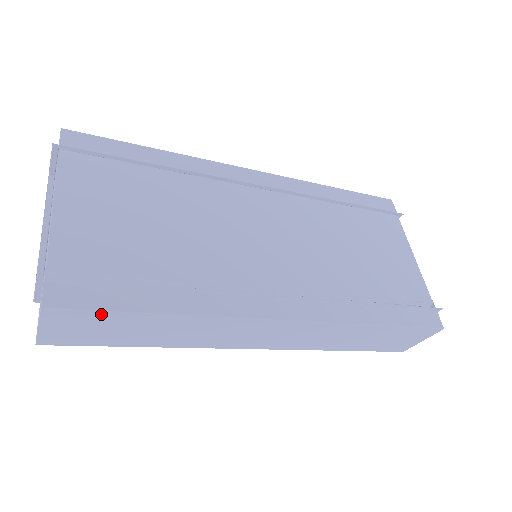
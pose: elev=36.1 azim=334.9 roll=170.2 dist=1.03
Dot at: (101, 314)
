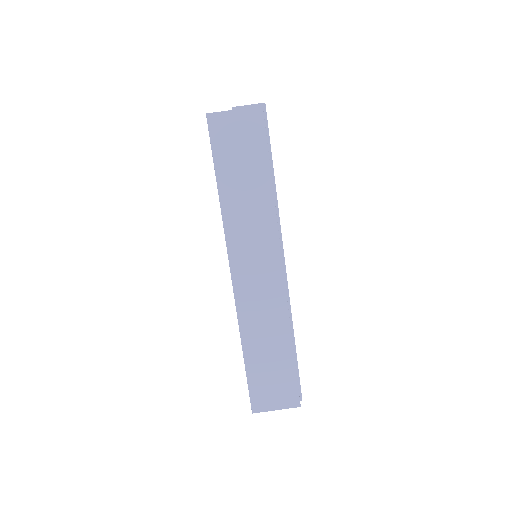
Dot at: (263, 142)
